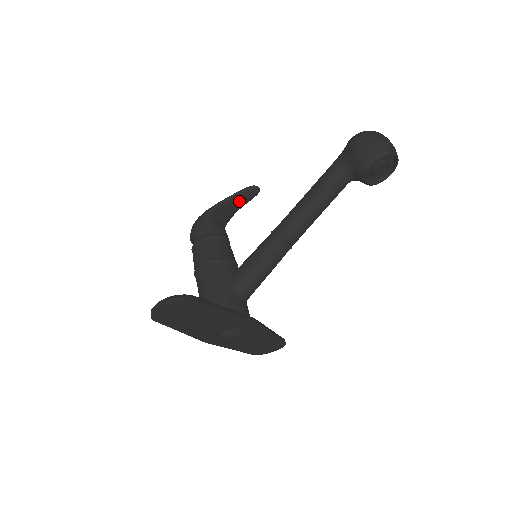
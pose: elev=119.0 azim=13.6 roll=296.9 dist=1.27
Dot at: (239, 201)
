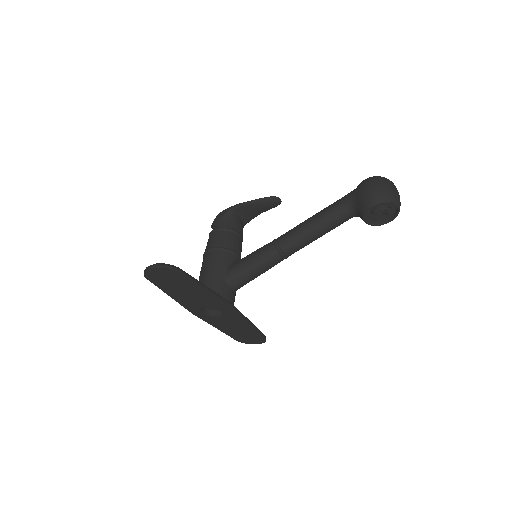
Dot at: (261, 206)
